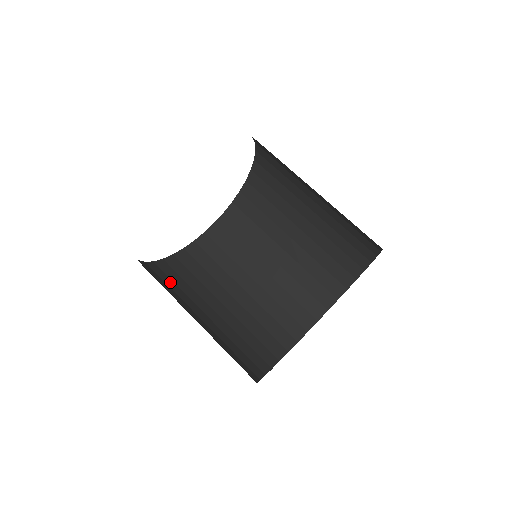
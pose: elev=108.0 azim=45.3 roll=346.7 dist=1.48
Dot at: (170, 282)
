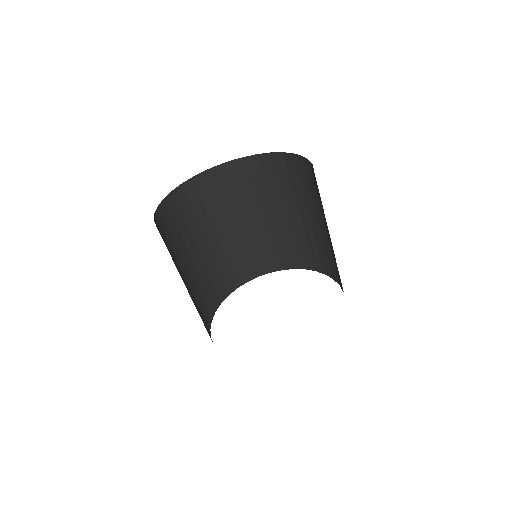
Dot at: (168, 234)
